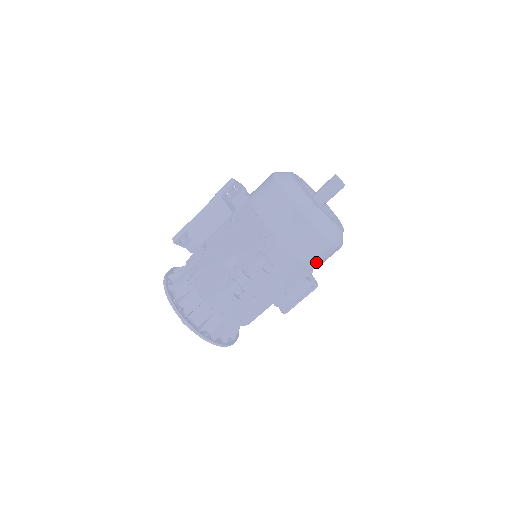
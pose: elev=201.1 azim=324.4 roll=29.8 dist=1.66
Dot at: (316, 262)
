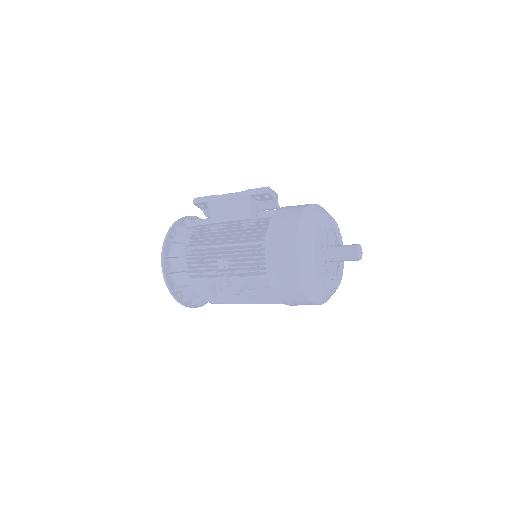
Dot at: (293, 305)
